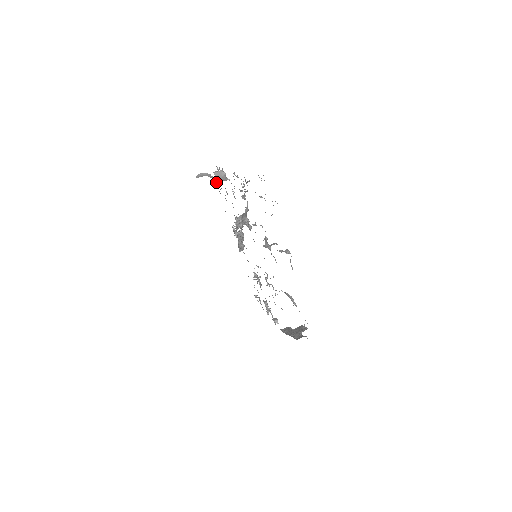
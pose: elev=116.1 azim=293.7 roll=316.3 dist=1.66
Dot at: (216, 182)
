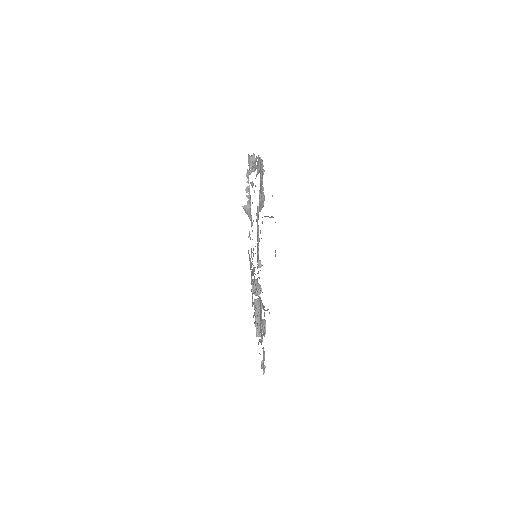
Dot at: occluded
